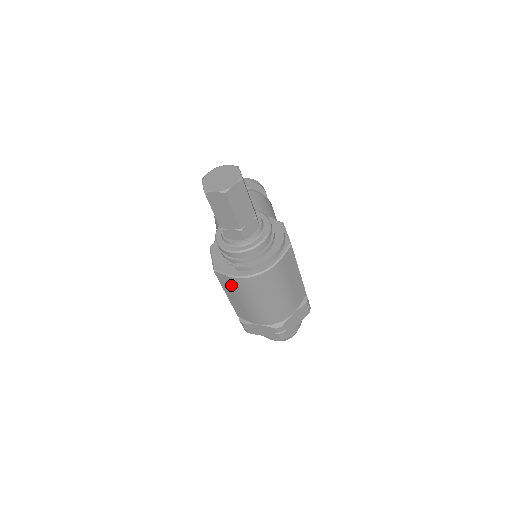
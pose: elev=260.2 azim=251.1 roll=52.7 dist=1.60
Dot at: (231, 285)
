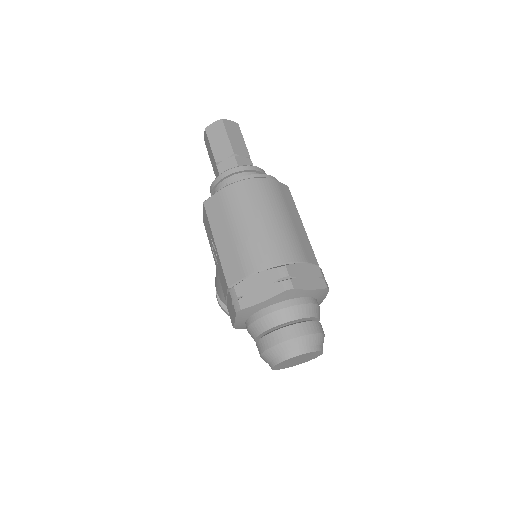
Dot at: (220, 207)
